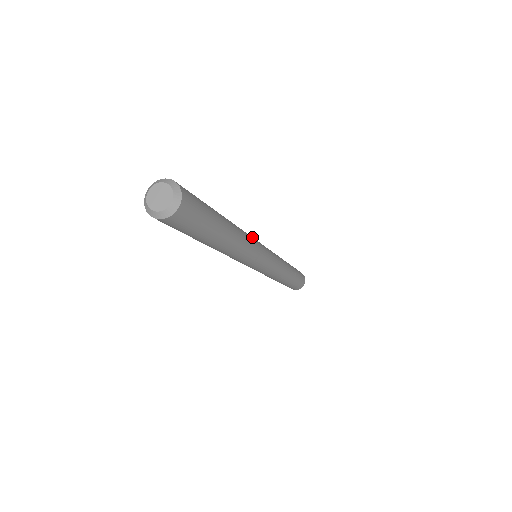
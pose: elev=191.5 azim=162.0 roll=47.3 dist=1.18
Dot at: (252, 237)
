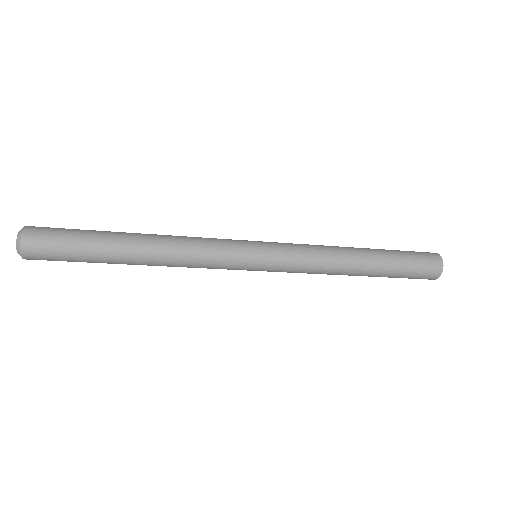
Dot at: (215, 245)
